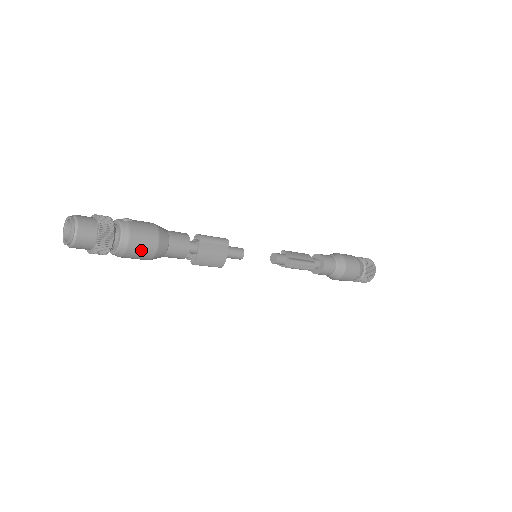
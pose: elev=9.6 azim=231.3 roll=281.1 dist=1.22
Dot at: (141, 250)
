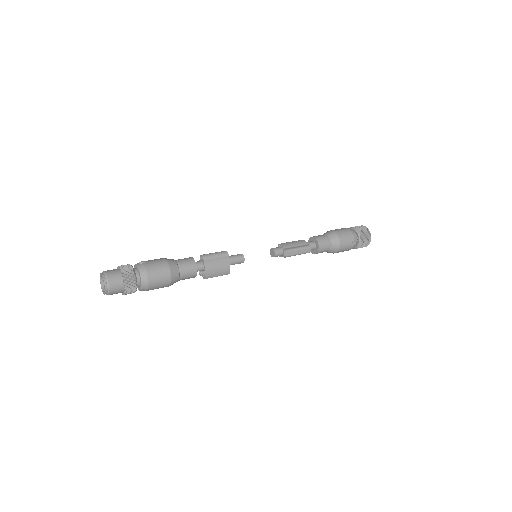
Dot at: (159, 281)
